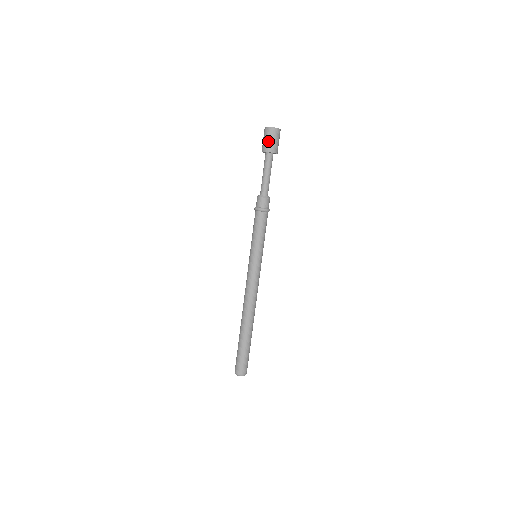
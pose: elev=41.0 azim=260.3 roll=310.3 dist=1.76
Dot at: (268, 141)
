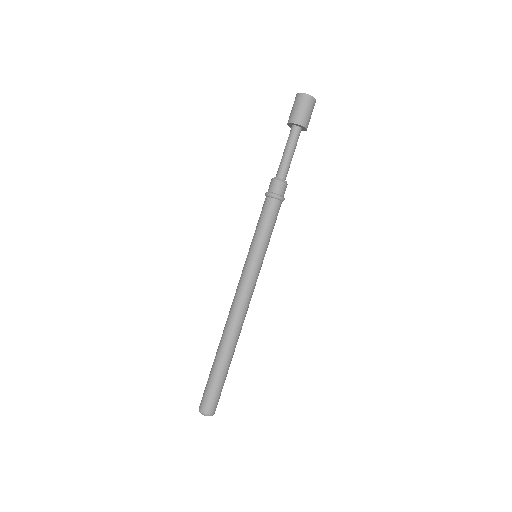
Dot at: (301, 111)
